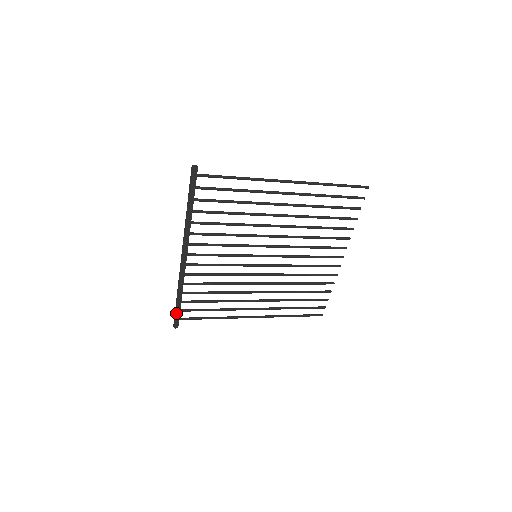
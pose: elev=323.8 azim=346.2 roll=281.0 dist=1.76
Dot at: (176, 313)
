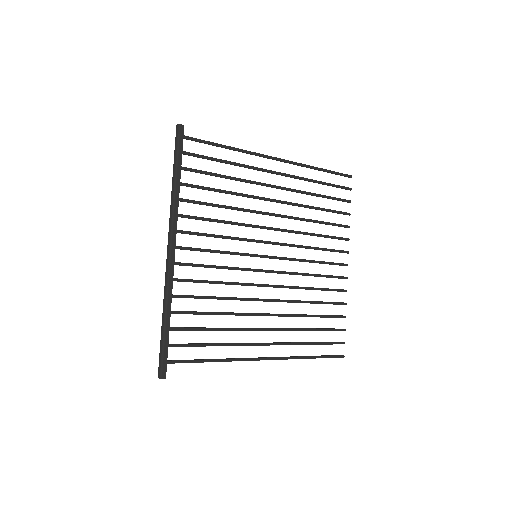
Dot at: (162, 348)
